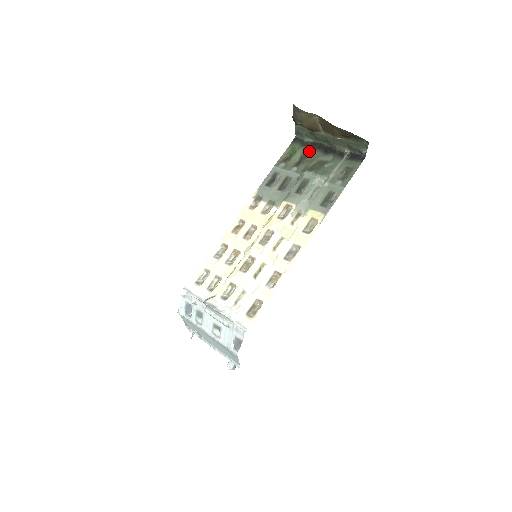
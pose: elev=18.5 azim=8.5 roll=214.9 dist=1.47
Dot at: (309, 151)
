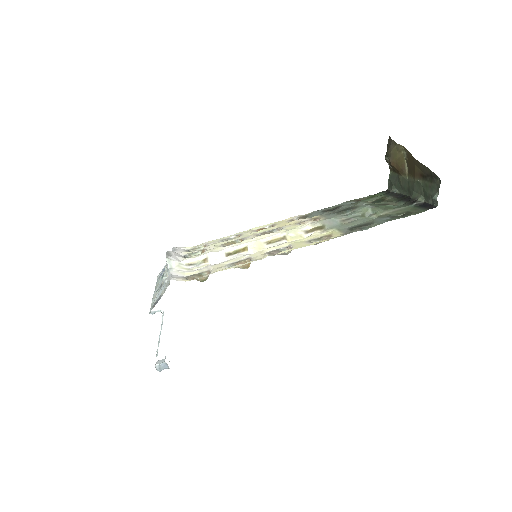
Dot at: (387, 198)
